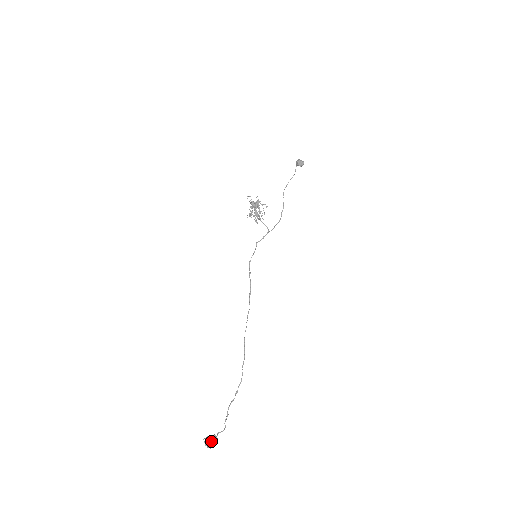
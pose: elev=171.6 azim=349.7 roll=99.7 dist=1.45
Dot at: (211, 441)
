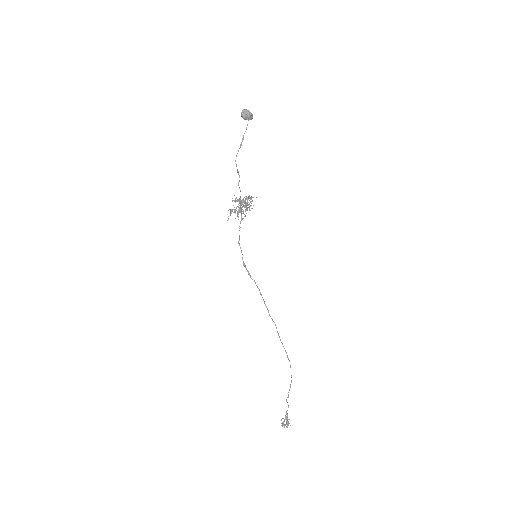
Dot at: (287, 422)
